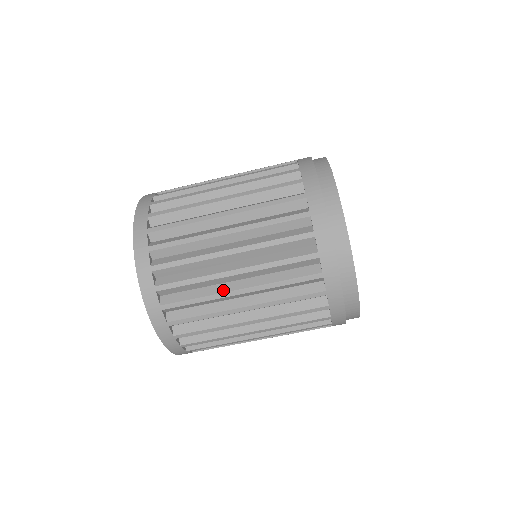
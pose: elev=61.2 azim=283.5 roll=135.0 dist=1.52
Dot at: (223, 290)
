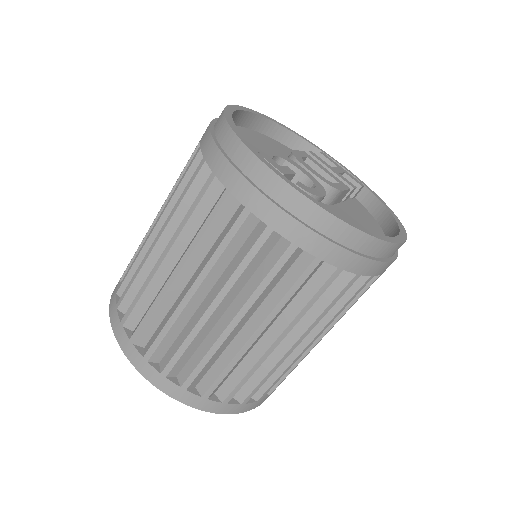
Dot at: (239, 345)
